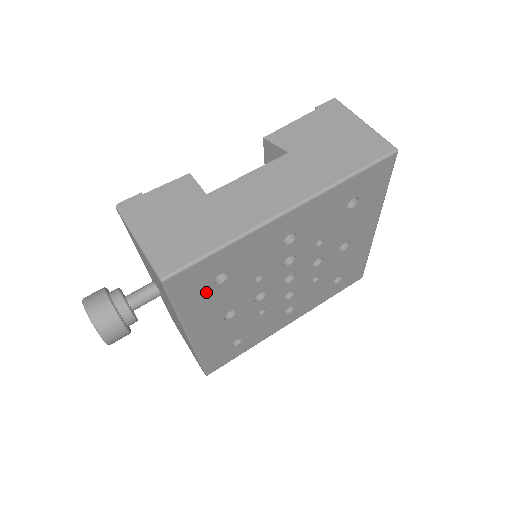
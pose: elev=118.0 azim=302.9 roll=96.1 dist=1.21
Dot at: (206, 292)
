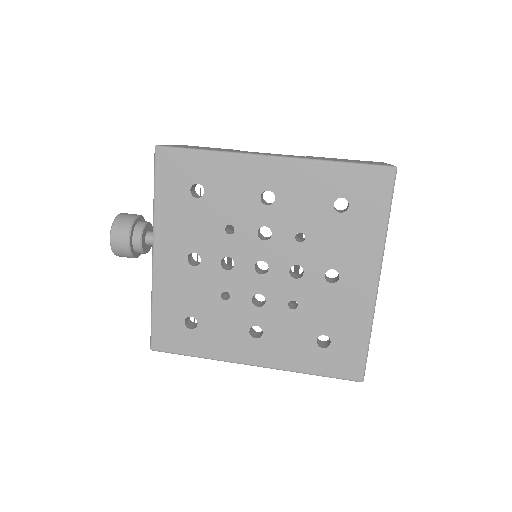
Dot at: (182, 197)
